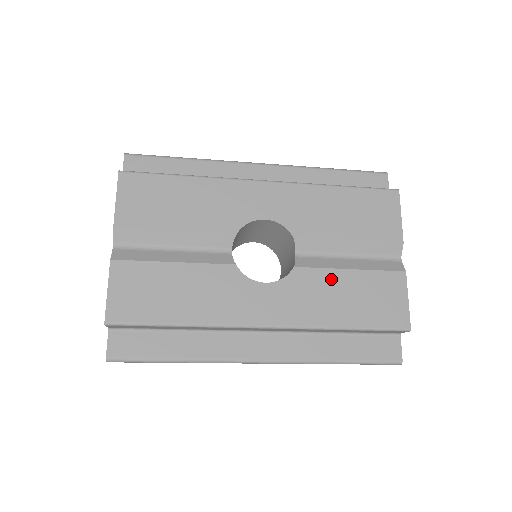
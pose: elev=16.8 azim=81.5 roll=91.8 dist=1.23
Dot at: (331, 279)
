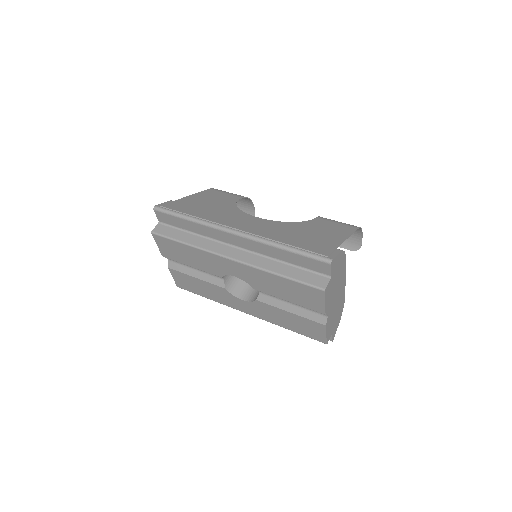
Dot at: (278, 312)
